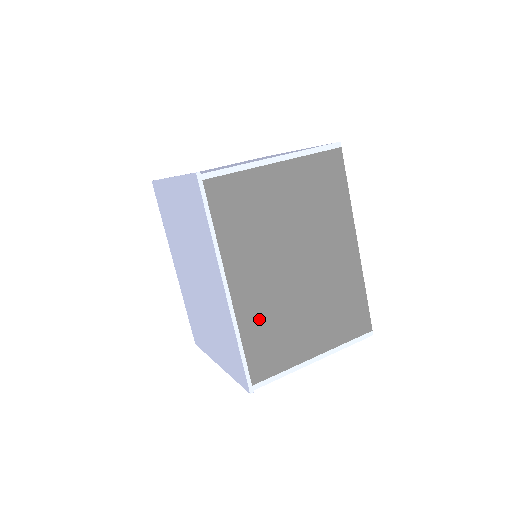
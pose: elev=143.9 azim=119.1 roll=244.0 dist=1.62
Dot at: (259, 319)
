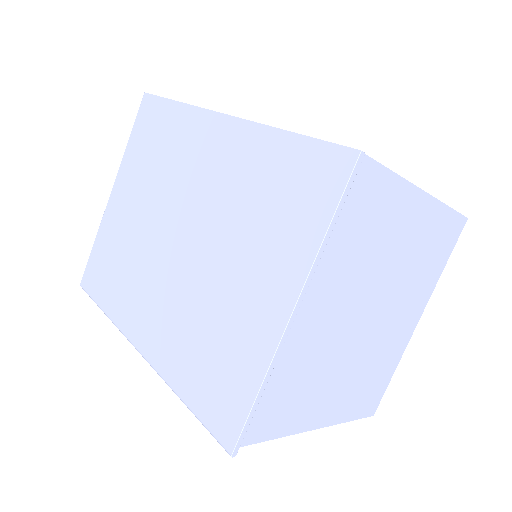
Dot at: occluded
